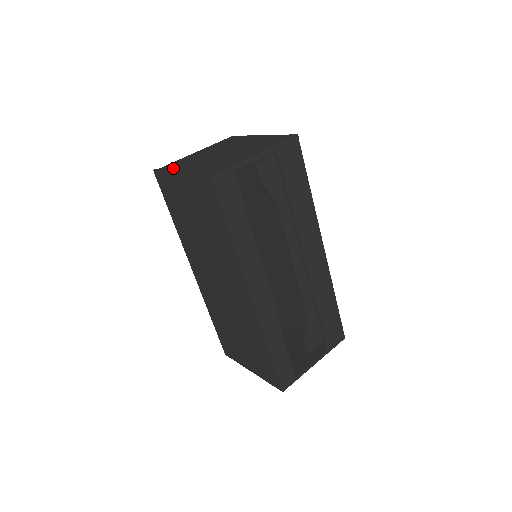
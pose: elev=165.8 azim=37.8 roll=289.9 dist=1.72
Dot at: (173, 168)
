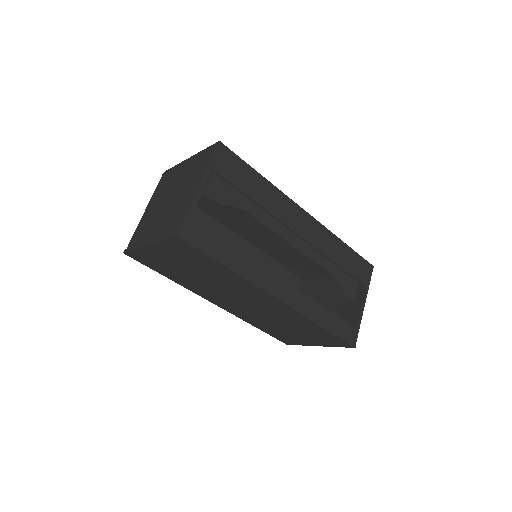
Dot at: (138, 242)
